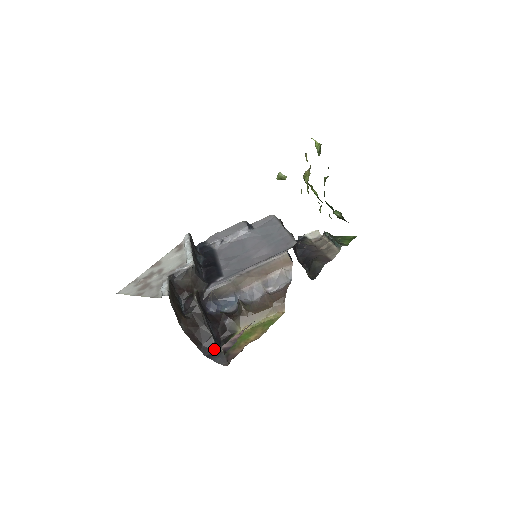
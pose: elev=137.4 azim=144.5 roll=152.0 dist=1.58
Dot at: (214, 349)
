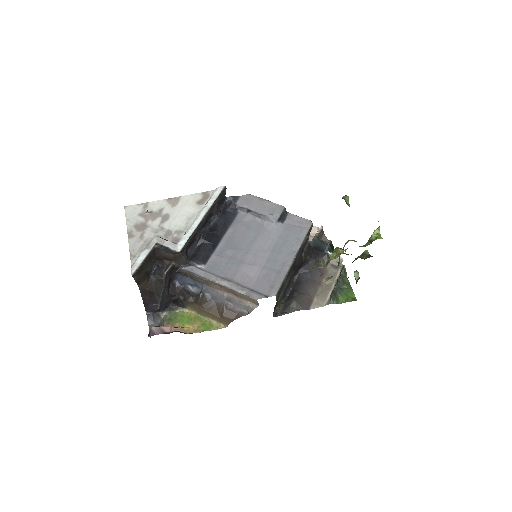
Dot at: (156, 311)
